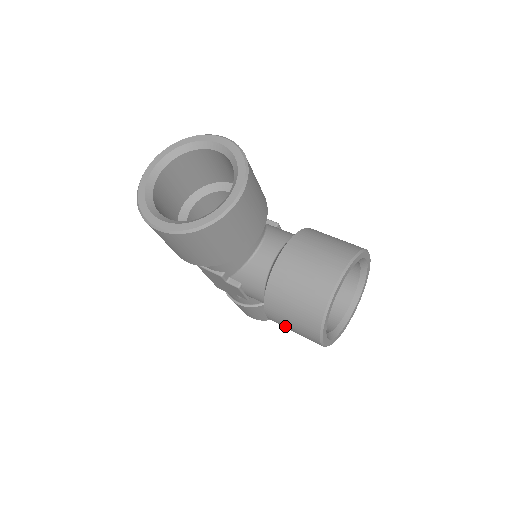
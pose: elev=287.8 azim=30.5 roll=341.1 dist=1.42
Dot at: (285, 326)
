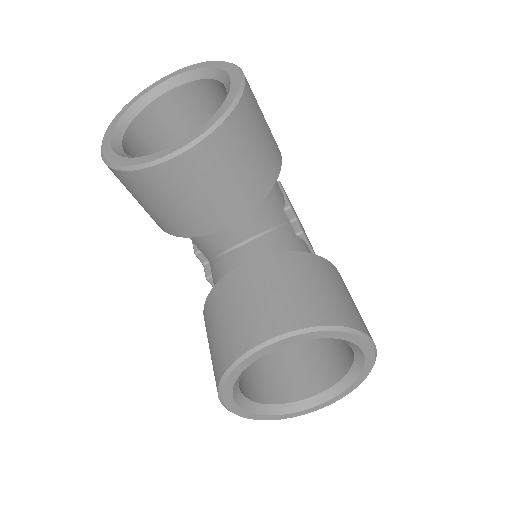
Dot at: occluded
